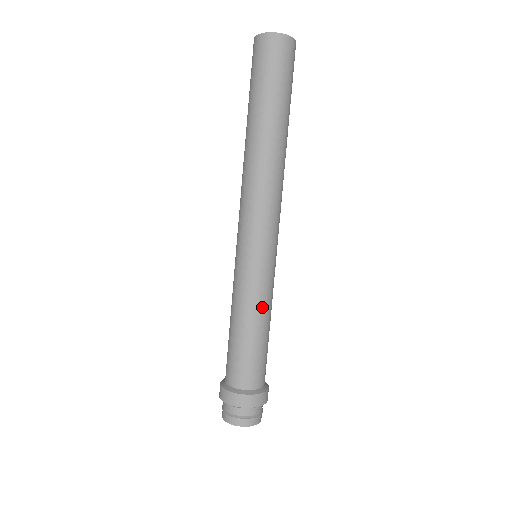
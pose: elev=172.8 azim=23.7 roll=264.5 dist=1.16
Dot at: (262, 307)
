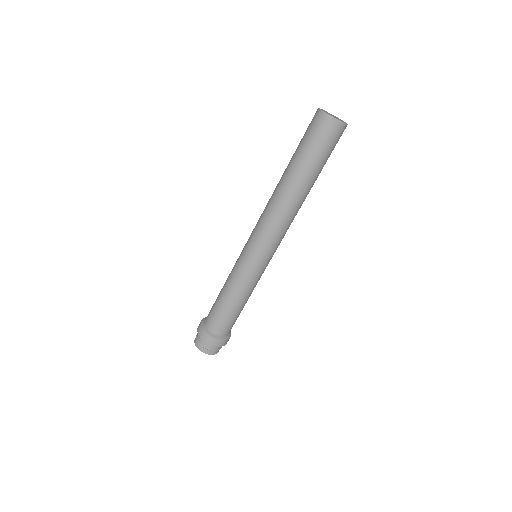
Dot at: (251, 292)
